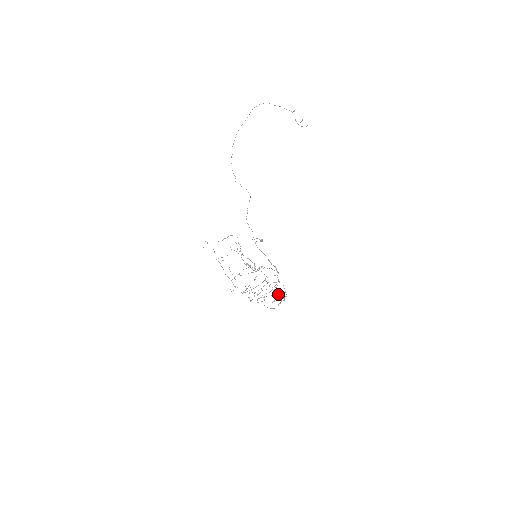
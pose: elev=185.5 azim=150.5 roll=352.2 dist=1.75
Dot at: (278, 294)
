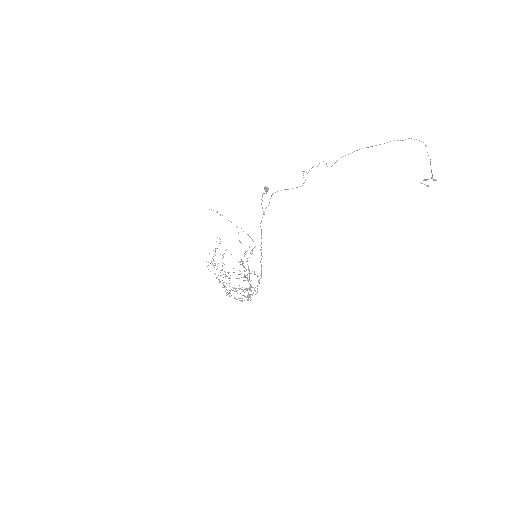
Dot at: occluded
